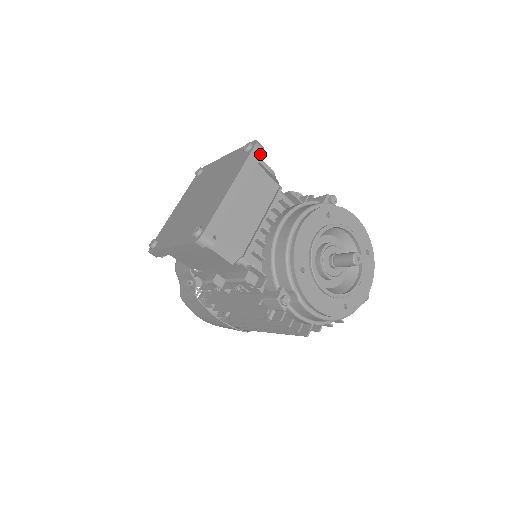
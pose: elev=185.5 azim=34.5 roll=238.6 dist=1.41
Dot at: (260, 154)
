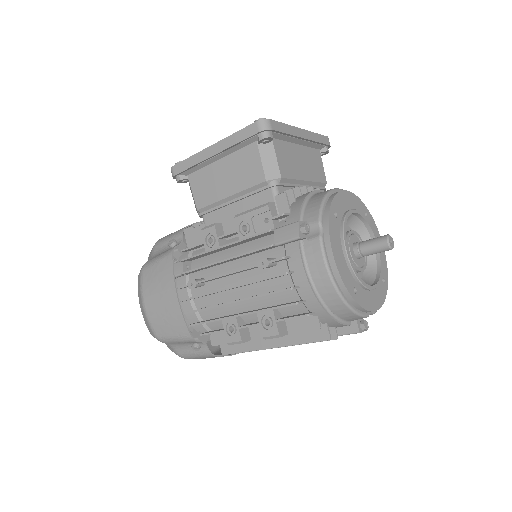
Dot at: (327, 144)
